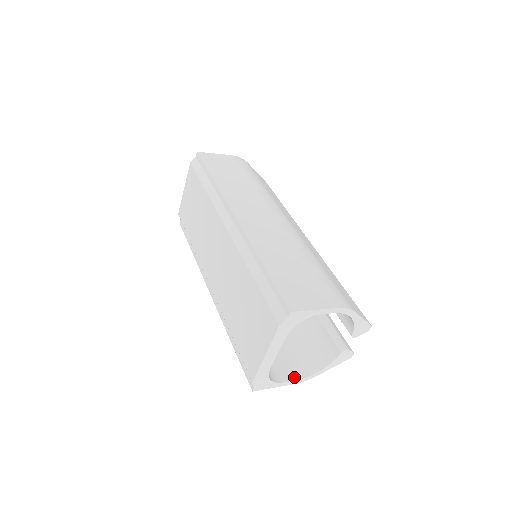
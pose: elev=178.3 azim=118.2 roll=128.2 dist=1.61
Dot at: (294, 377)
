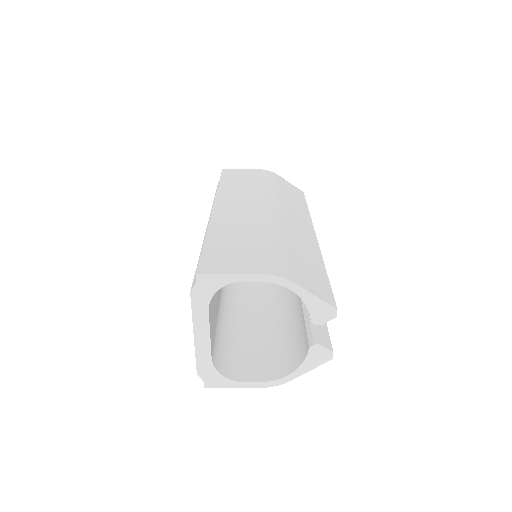
Dot at: (260, 379)
